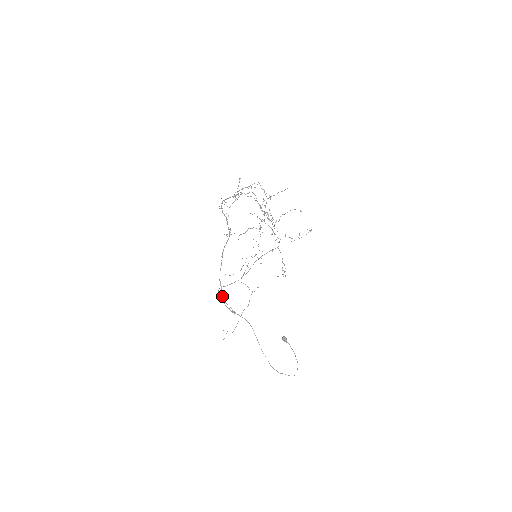
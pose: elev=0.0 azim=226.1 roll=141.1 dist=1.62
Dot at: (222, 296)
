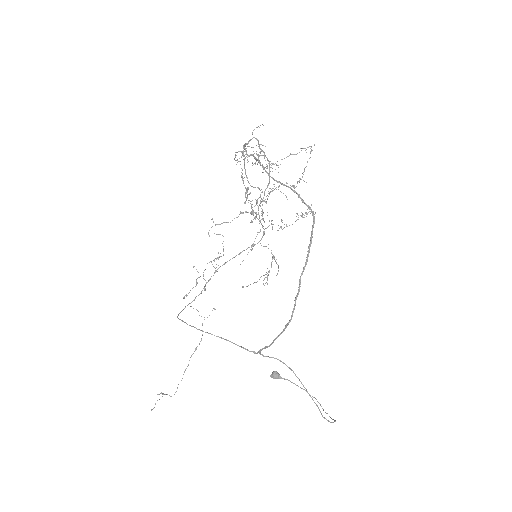
Dot at: (287, 325)
